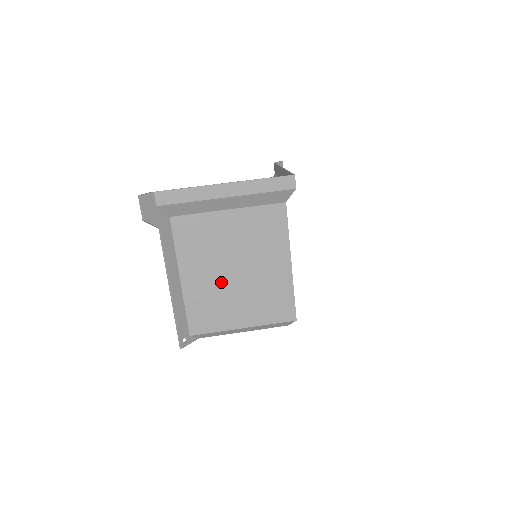
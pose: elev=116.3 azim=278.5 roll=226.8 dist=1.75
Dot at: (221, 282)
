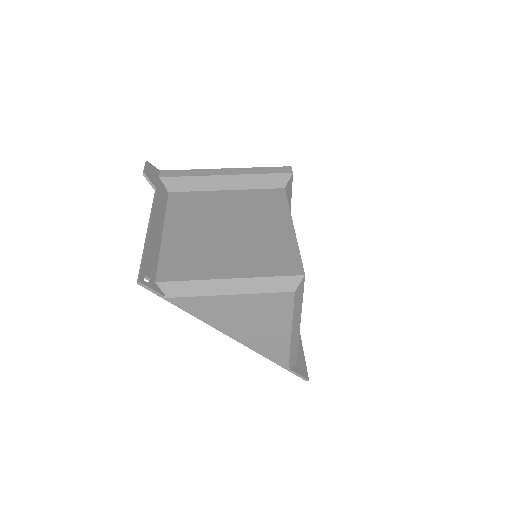
Dot at: (209, 236)
